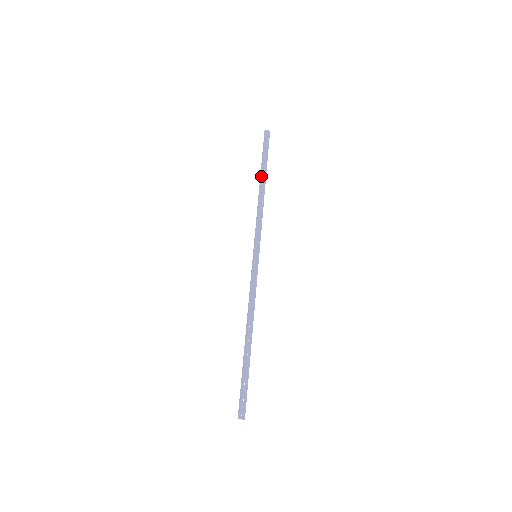
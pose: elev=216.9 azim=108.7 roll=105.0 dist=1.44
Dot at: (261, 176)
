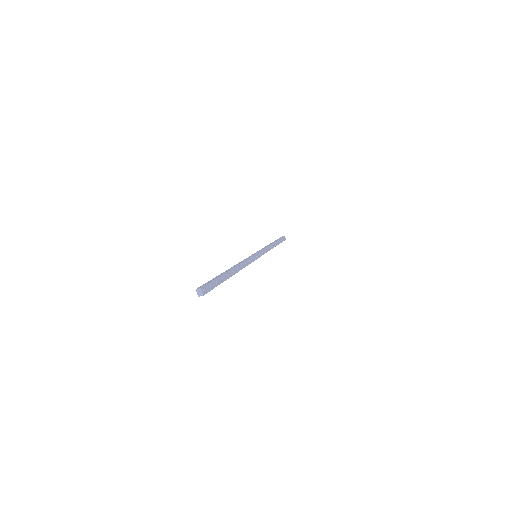
Dot at: (275, 241)
